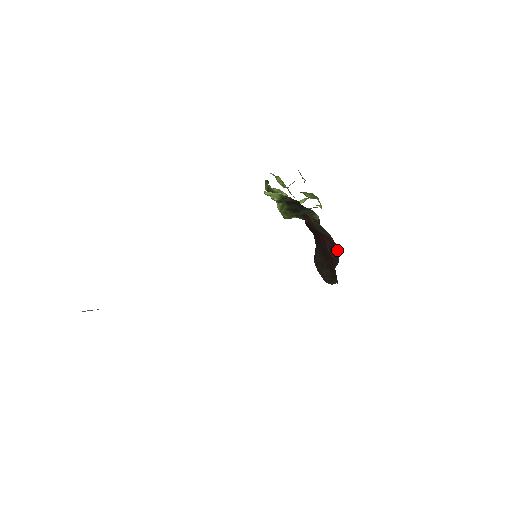
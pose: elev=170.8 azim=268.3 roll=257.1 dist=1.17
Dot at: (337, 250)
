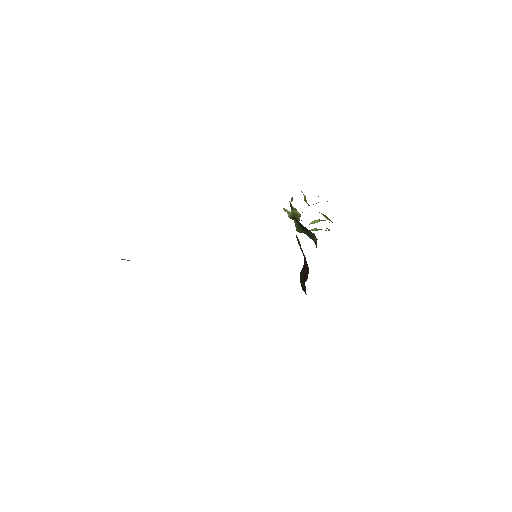
Dot at: (308, 271)
